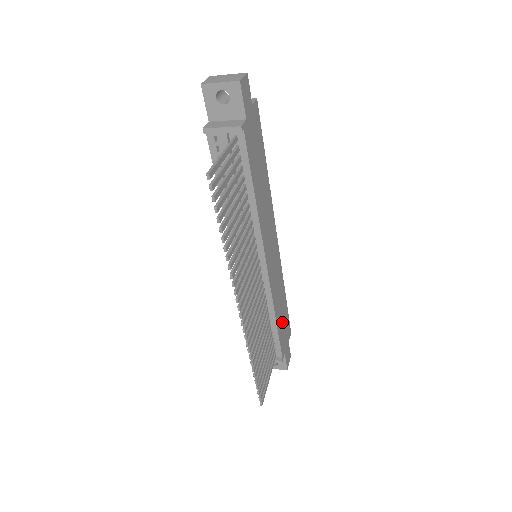
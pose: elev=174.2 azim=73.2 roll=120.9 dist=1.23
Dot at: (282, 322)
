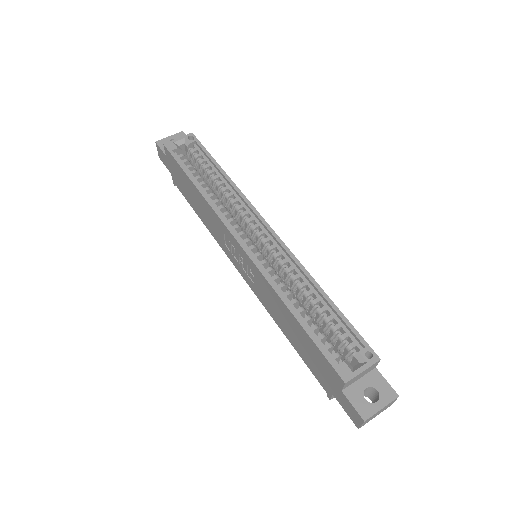
Dot at: occluded
